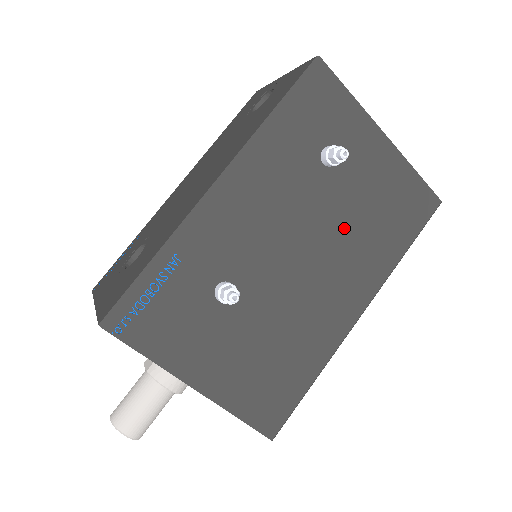
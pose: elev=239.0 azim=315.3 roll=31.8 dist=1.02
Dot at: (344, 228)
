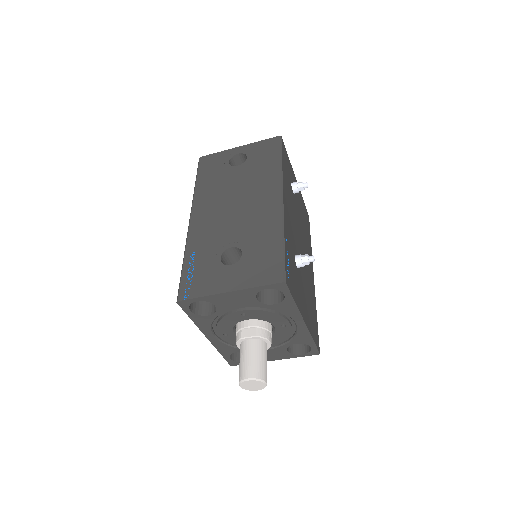
Dot at: (302, 227)
